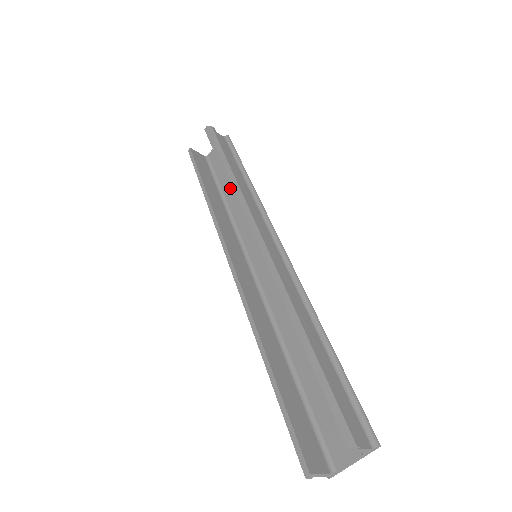
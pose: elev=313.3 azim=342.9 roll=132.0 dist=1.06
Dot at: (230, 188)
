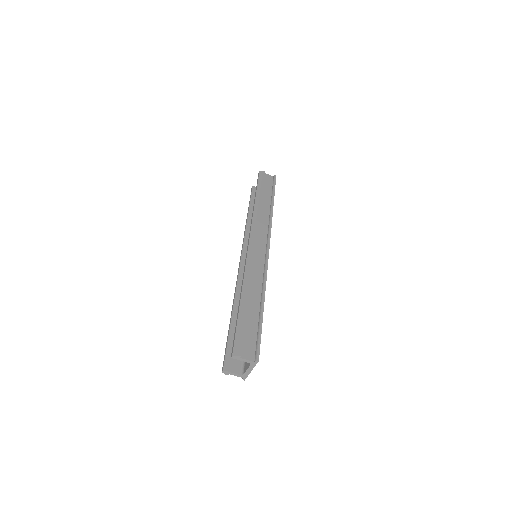
Dot at: (252, 213)
